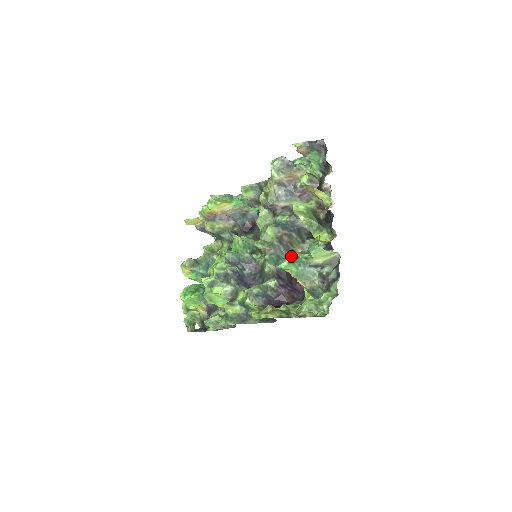
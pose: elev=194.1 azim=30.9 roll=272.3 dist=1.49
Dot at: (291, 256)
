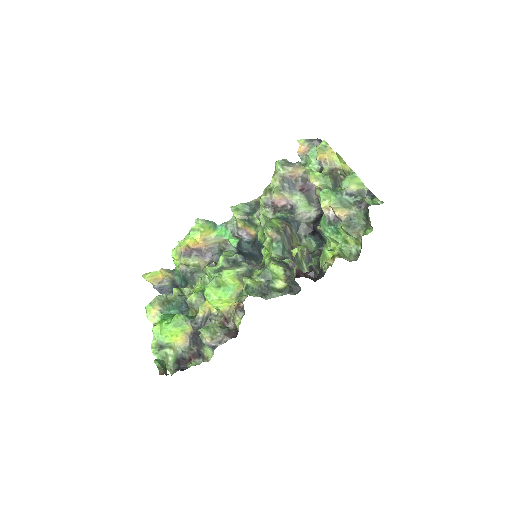
Dot at: occluded
